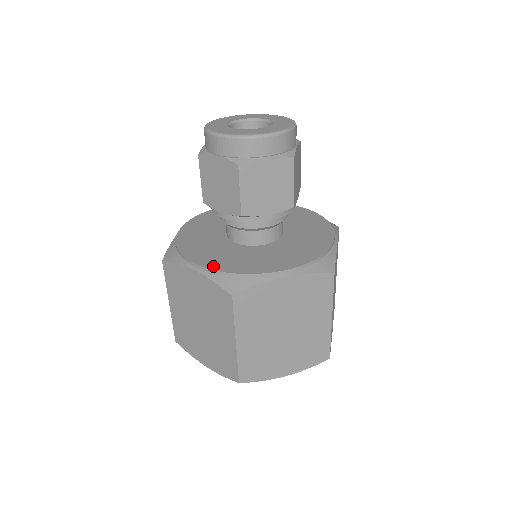
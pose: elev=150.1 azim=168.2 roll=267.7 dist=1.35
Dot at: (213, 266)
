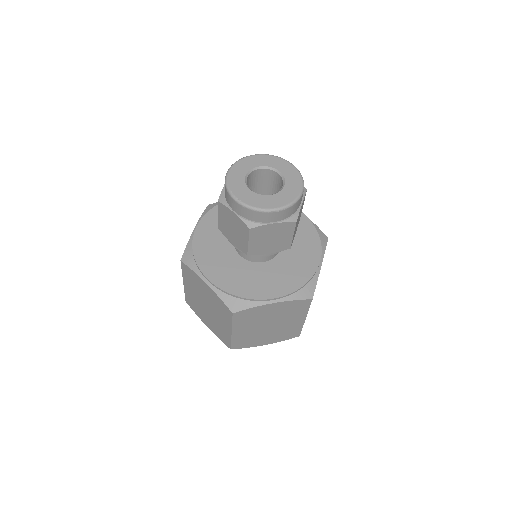
Dot at: (221, 284)
